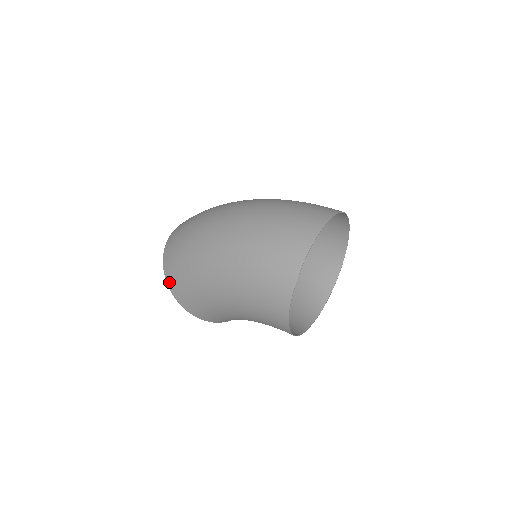
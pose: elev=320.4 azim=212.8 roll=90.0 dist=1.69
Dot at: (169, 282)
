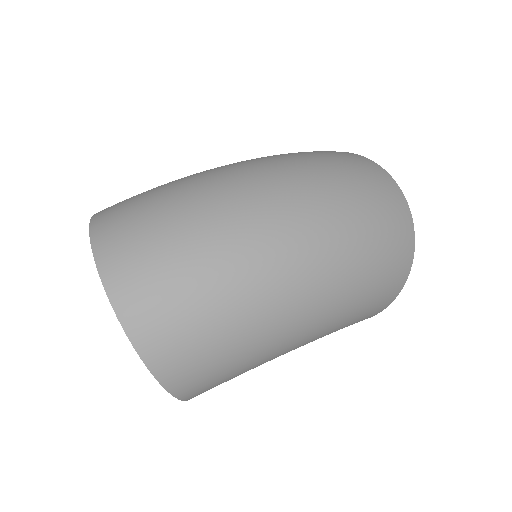
Dot at: (180, 391)
